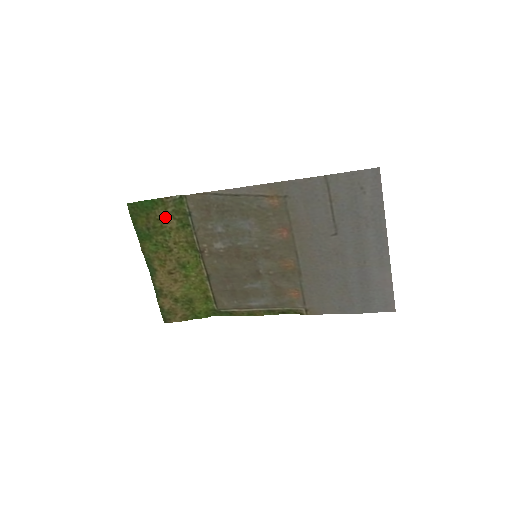
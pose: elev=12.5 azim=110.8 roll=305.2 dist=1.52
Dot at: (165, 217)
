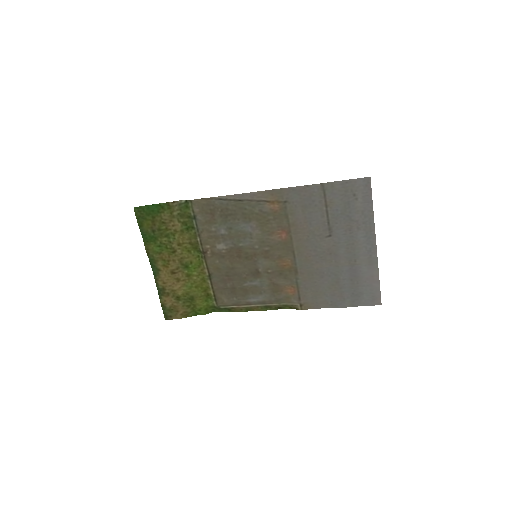
Dot at: (170, 220)
